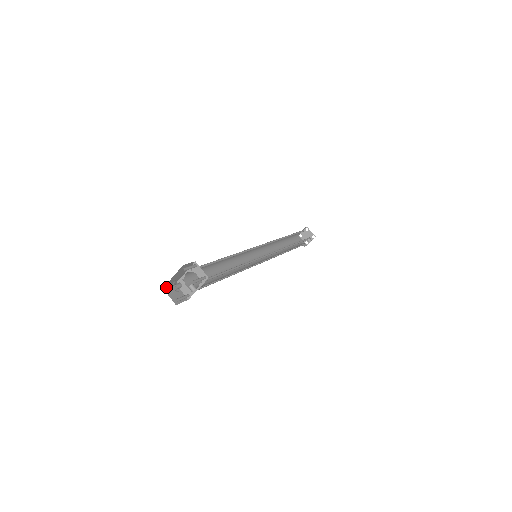
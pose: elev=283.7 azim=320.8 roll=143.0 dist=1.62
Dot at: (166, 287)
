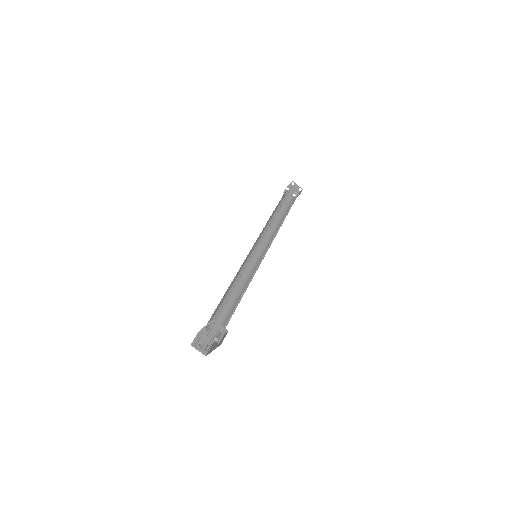
Dot at: (192, 342)
